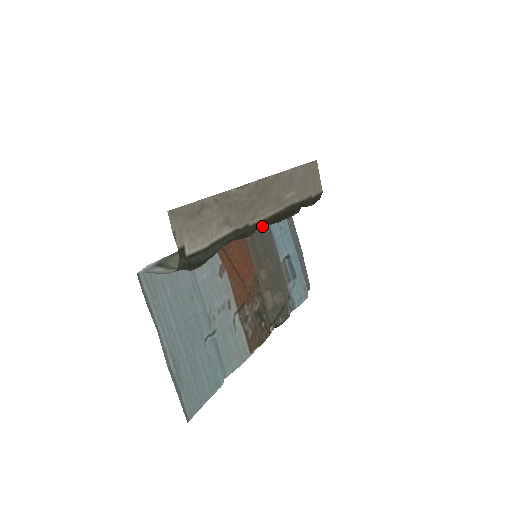
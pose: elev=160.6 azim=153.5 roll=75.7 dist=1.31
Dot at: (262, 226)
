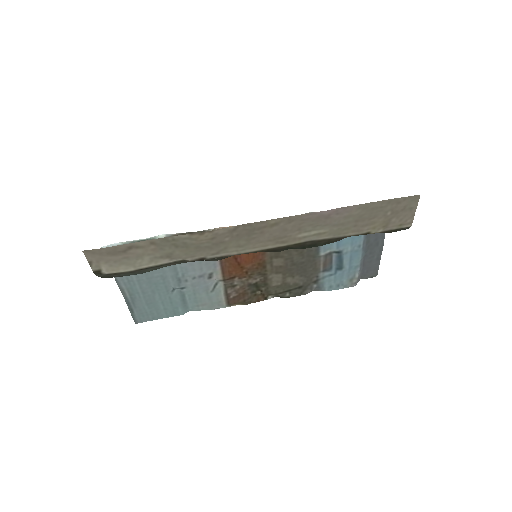
Dot at: occluded
